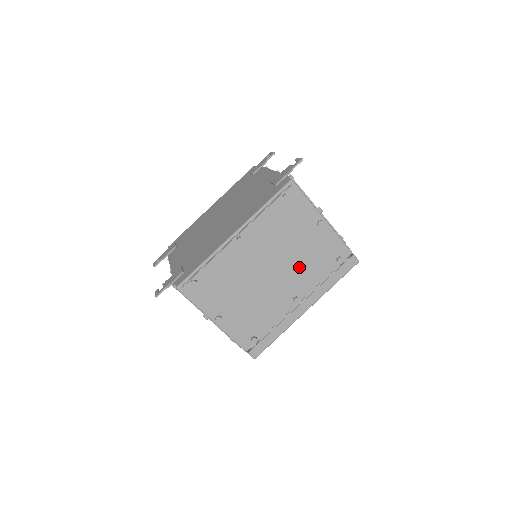
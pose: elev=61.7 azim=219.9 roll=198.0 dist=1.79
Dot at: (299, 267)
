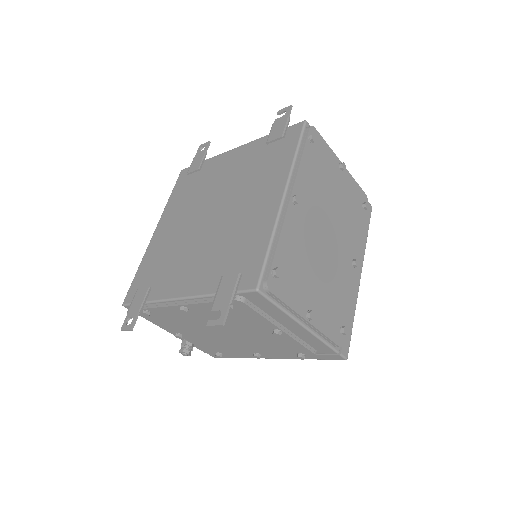
Dot at: (344, 223)
